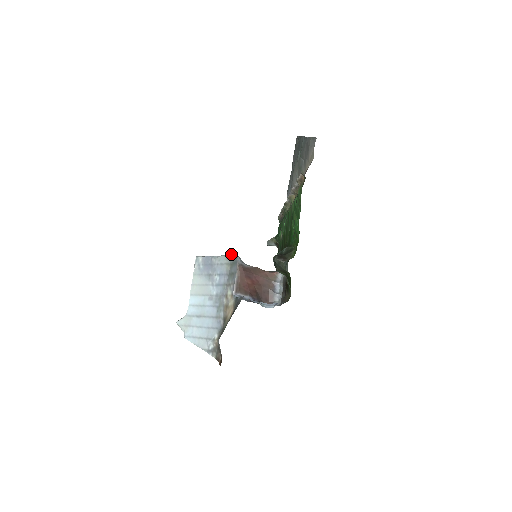
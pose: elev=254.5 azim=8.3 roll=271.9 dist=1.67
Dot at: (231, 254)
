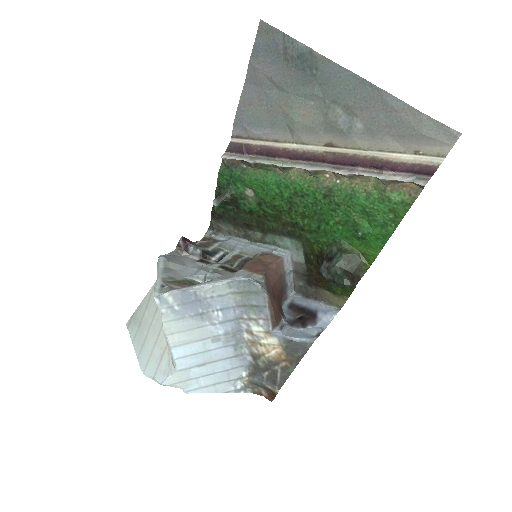
Dot at: (237, 280)
